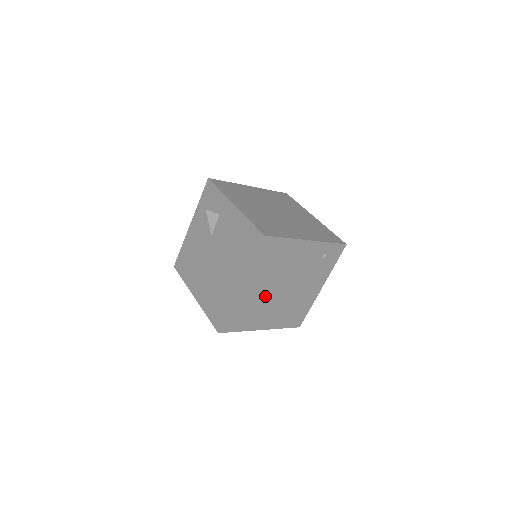
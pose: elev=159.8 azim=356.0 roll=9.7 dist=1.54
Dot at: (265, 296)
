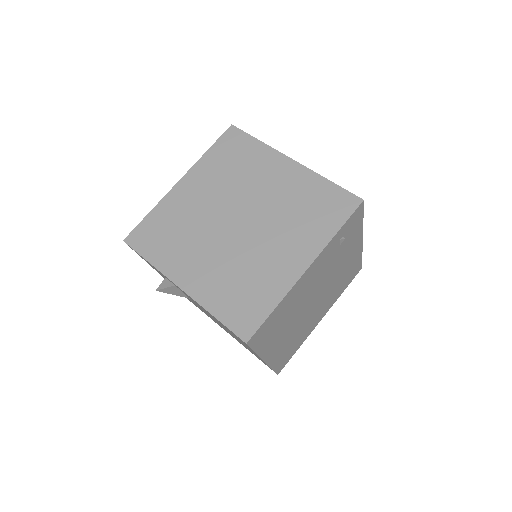
Dot at: (300, 324)
